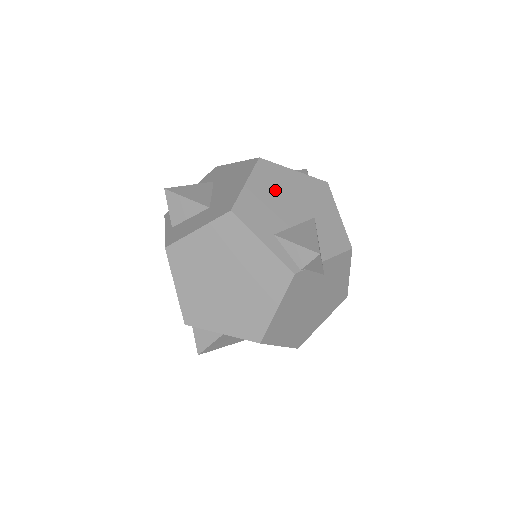
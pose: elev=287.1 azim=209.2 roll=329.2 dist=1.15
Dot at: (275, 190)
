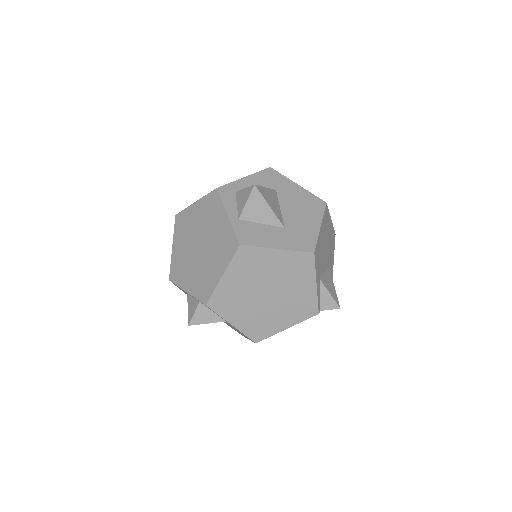
Dot at: (325, 237)
